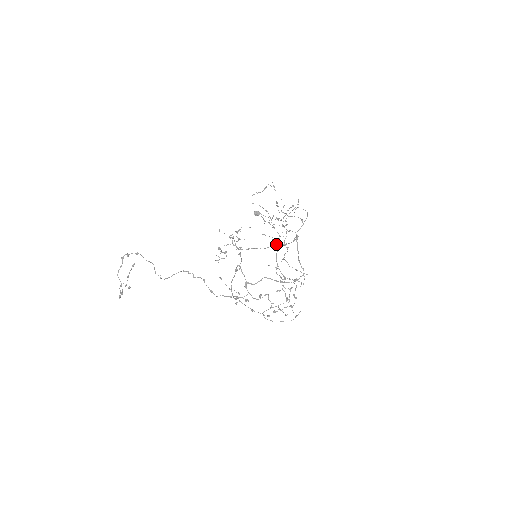
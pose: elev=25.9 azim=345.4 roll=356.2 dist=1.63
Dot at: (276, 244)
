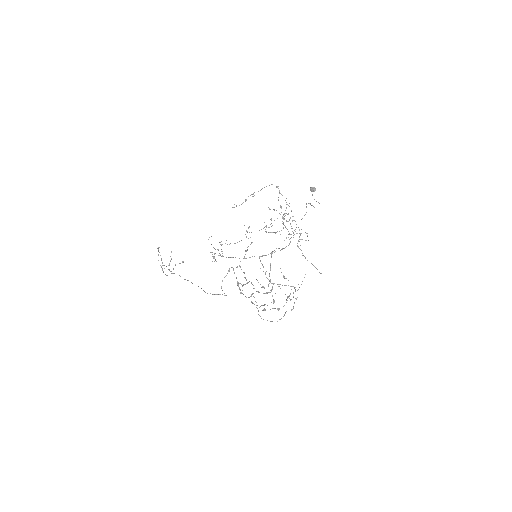
Dot at: (252, 256)
